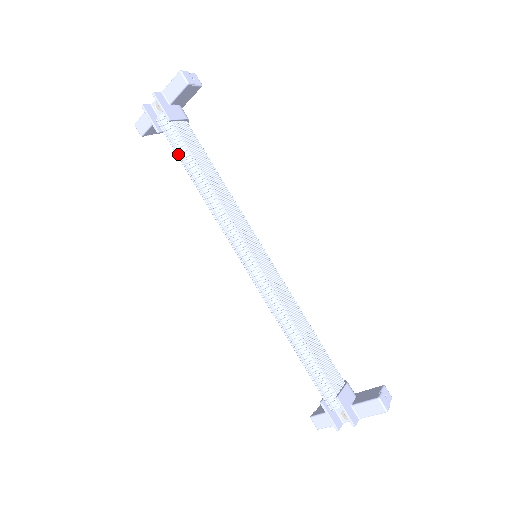
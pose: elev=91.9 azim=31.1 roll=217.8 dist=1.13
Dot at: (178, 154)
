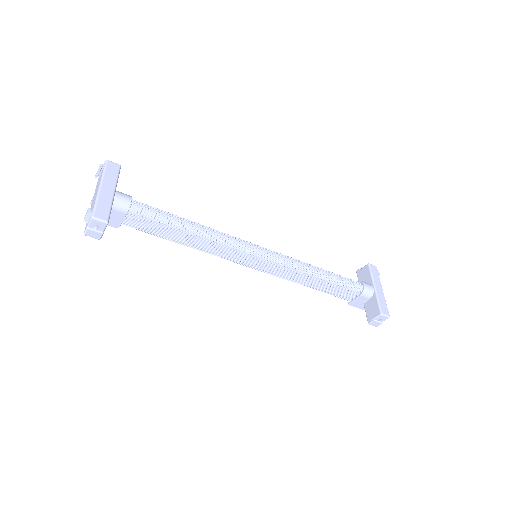
Dot at: occluded
